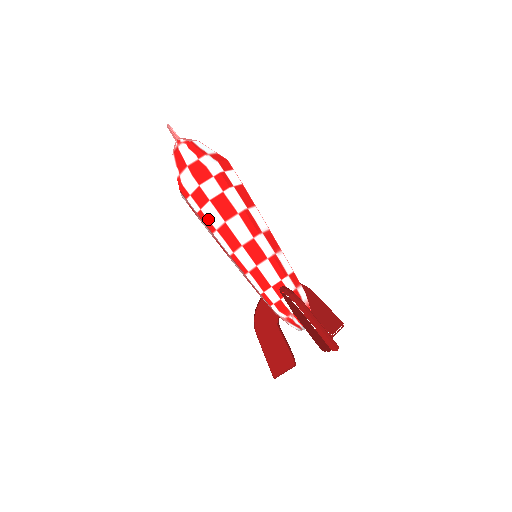
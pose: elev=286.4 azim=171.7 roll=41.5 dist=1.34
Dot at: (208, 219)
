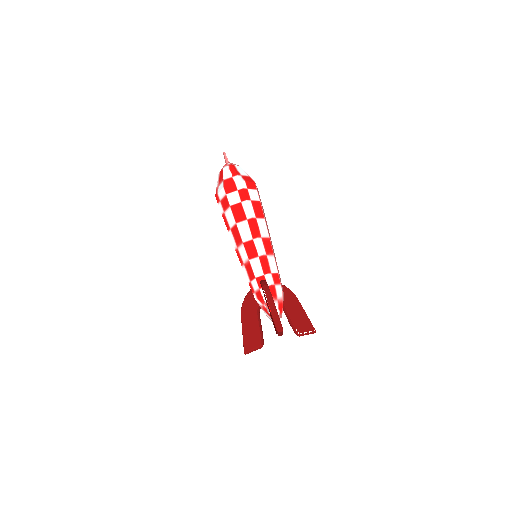
Dot at: (227, 220)
